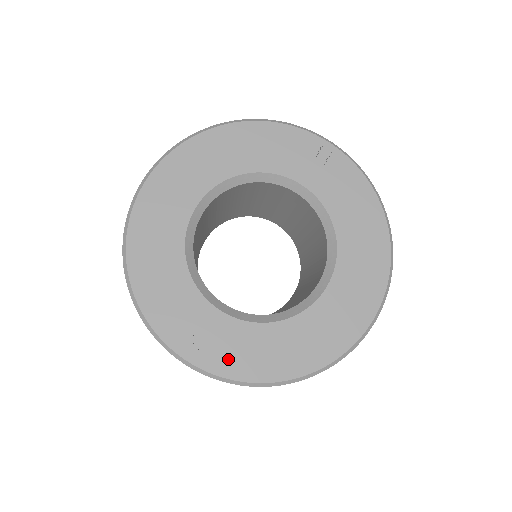
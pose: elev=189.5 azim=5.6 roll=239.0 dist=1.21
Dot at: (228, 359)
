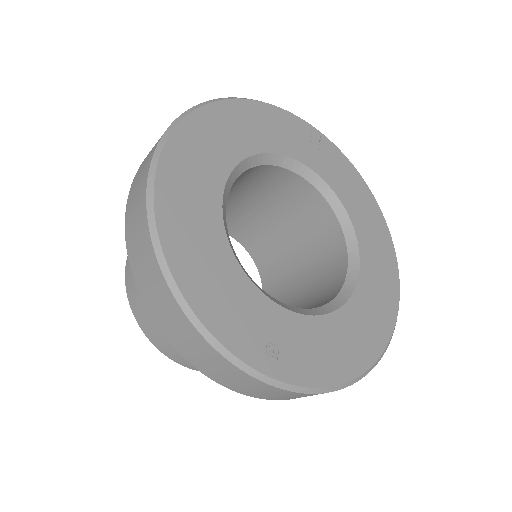
Dot at: (308, 364)
